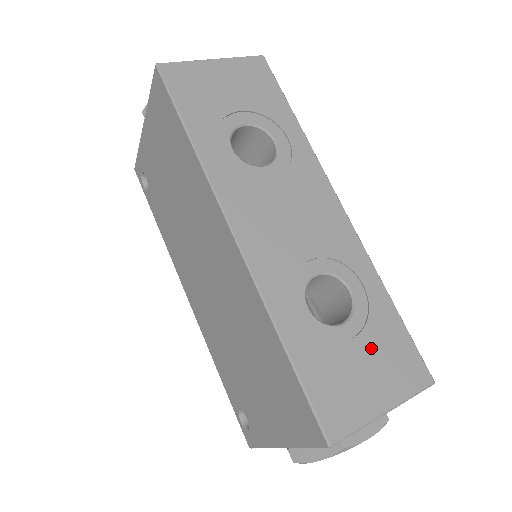
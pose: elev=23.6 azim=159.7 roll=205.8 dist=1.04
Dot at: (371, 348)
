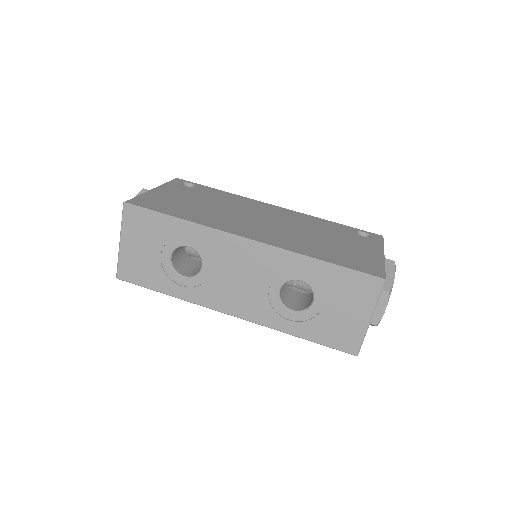
Dot at: (336, 299)
